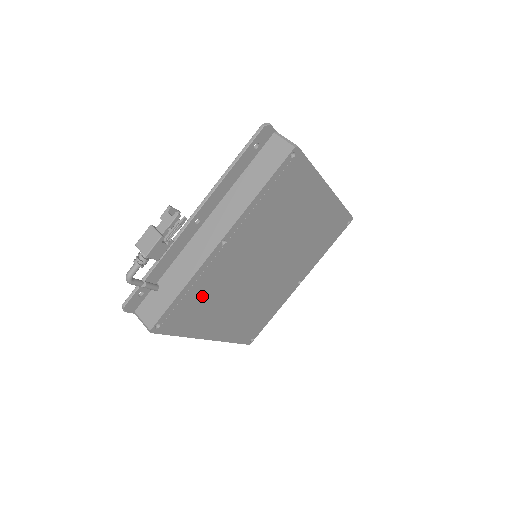
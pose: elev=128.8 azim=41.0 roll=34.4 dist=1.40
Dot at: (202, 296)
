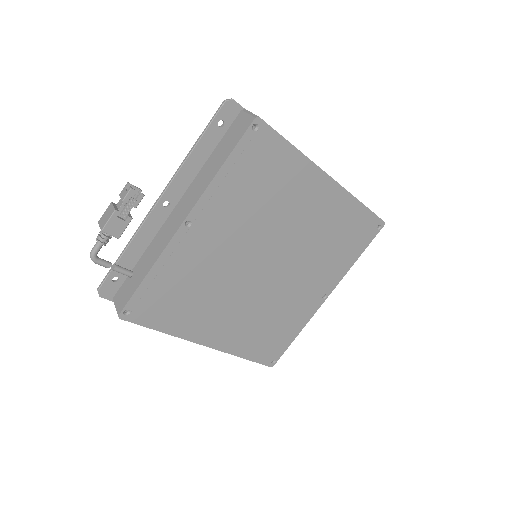
Dot at: (178, 286)
